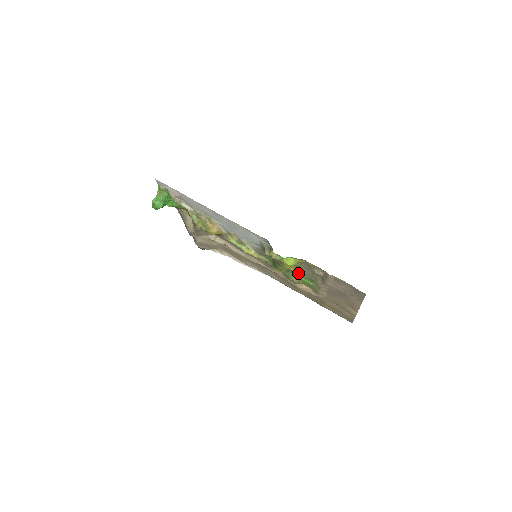
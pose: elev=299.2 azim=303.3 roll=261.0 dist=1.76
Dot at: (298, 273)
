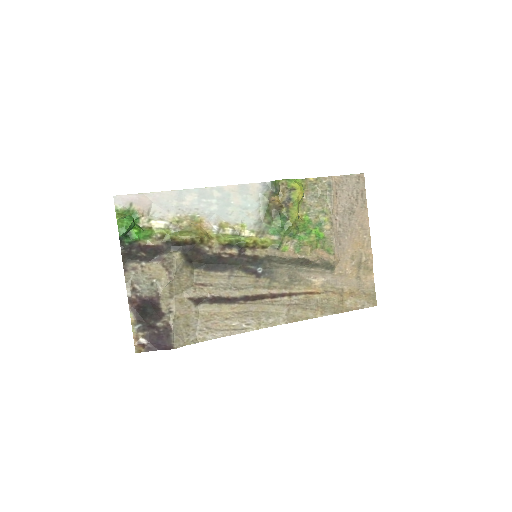
Dot at: (306, 223)
